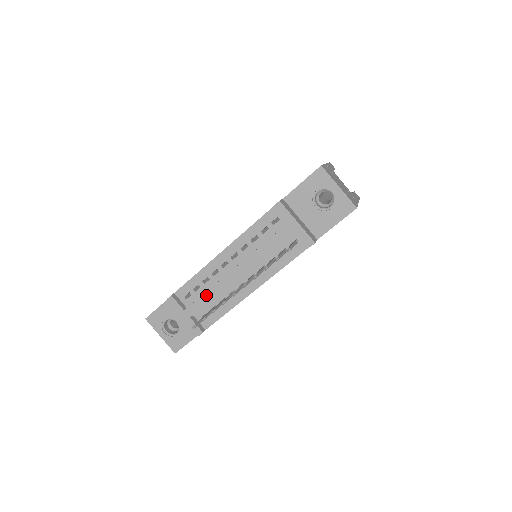
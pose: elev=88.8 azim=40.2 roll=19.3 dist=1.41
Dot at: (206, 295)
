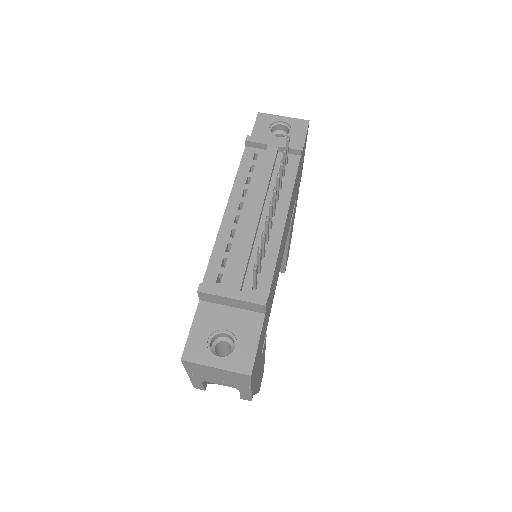
Dot at: (240, 253)
